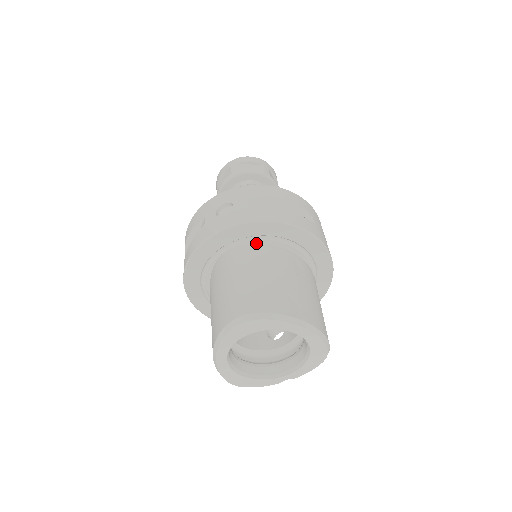
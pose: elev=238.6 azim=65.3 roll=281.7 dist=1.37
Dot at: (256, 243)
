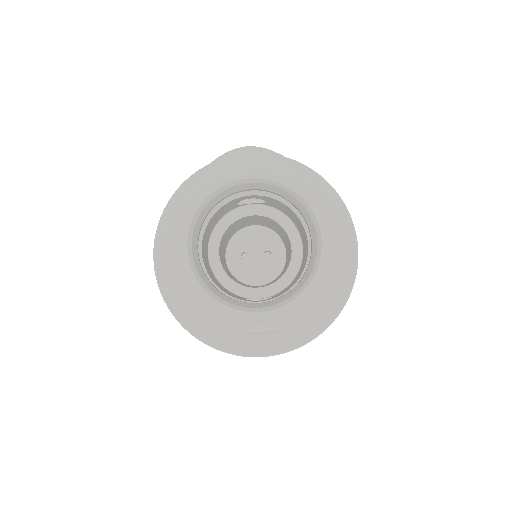
Dot at: occluded
